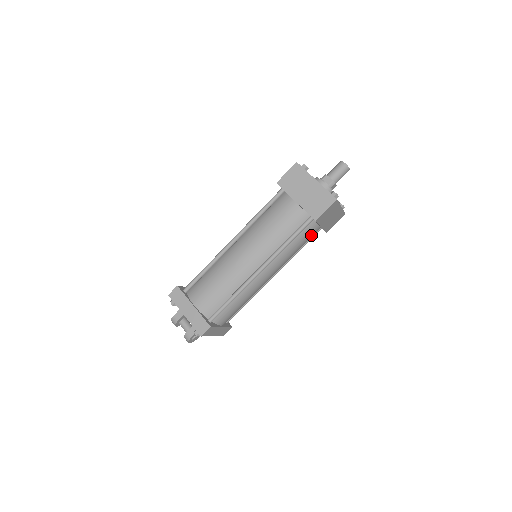
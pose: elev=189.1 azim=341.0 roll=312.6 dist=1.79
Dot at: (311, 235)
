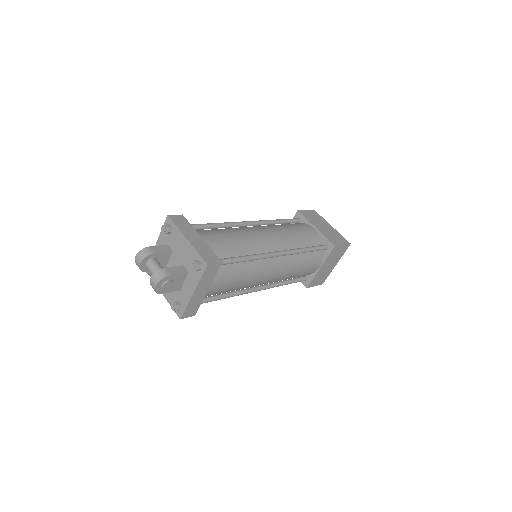
Dot at: (311, 268)
